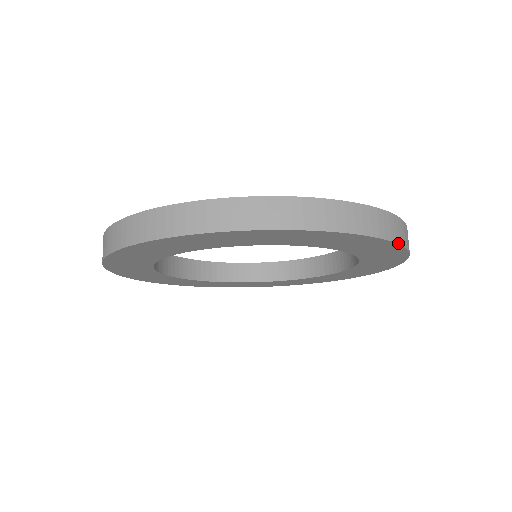
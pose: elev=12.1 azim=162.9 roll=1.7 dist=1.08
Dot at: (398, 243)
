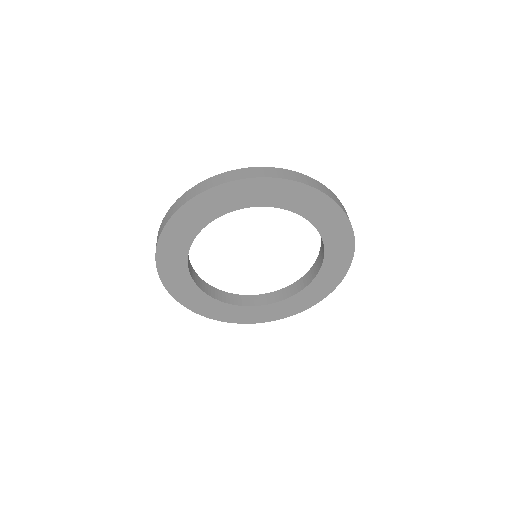
Dot at: (312, 186)
